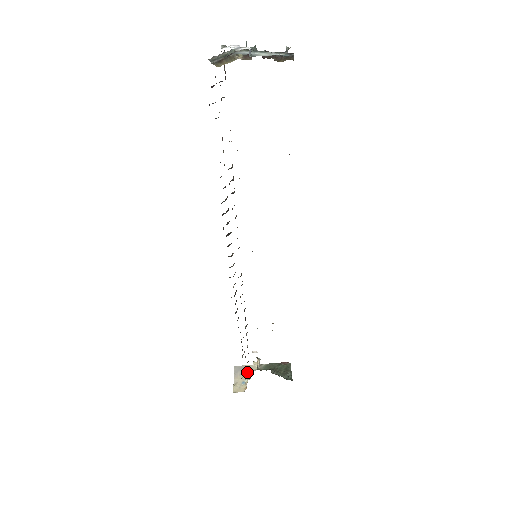
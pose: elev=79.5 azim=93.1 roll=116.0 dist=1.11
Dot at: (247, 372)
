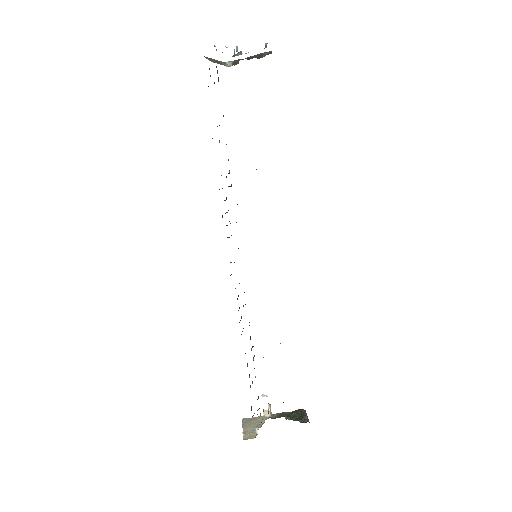
Dot at: (257, 422)
